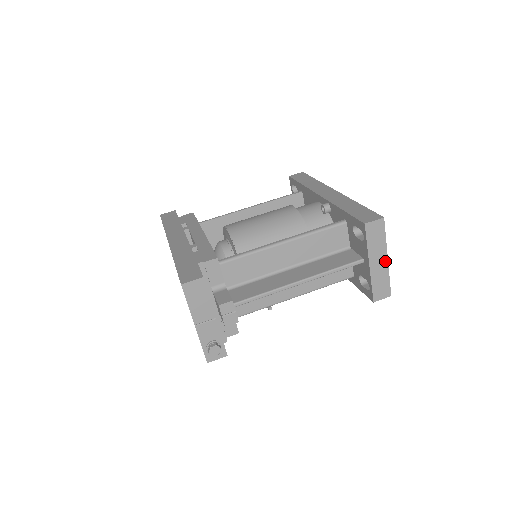
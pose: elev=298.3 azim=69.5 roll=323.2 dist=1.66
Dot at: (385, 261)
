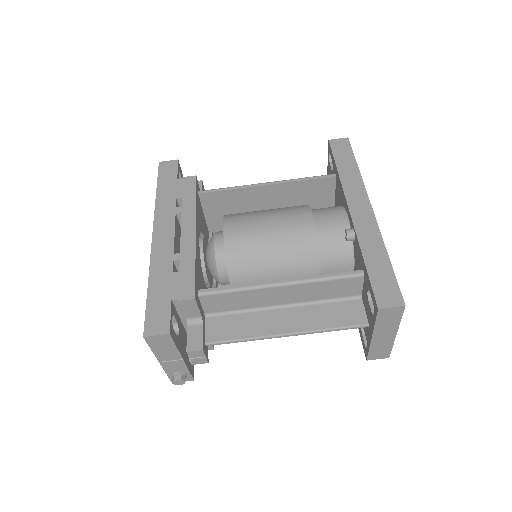
Dot at: (392, 336)
